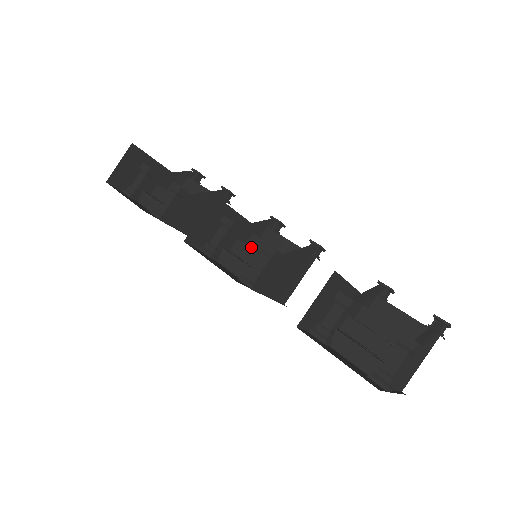
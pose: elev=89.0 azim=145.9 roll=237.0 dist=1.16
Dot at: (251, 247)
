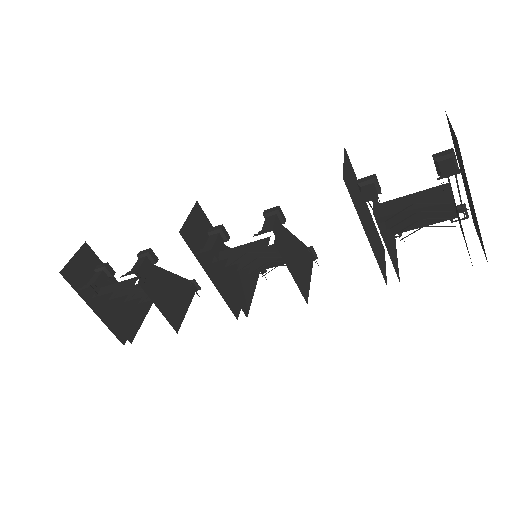
Dot at: (245, 268)
